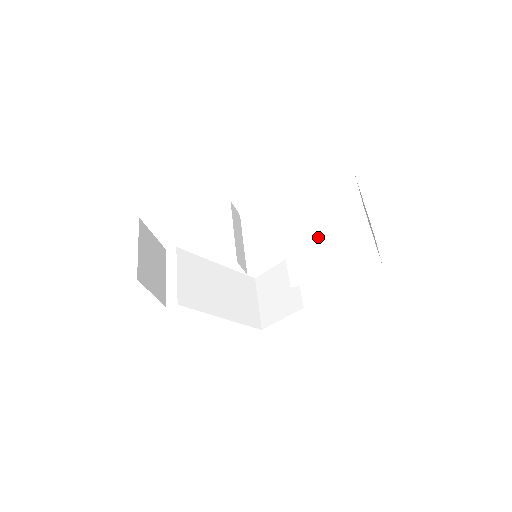
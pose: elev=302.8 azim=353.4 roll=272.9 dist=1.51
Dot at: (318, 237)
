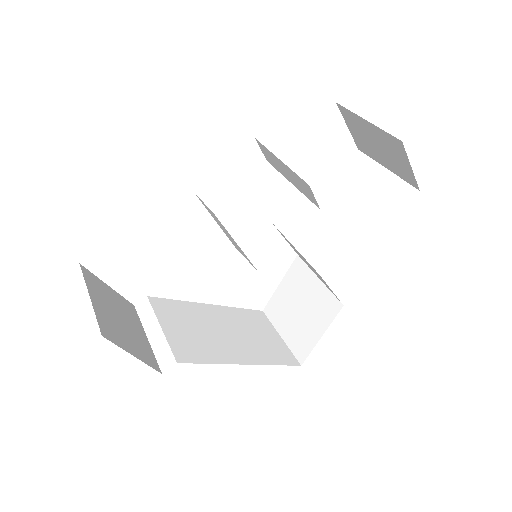
Dot at: (322, 205)
